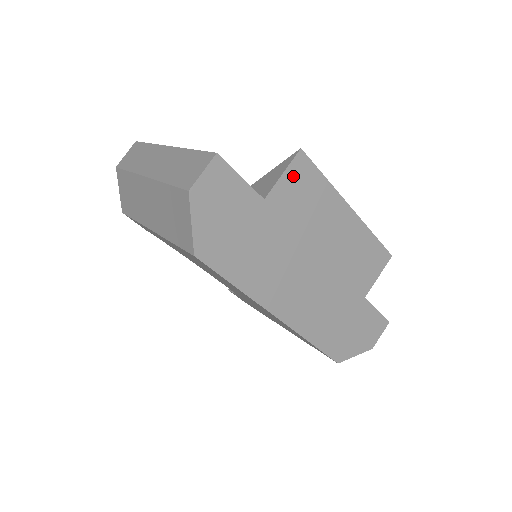
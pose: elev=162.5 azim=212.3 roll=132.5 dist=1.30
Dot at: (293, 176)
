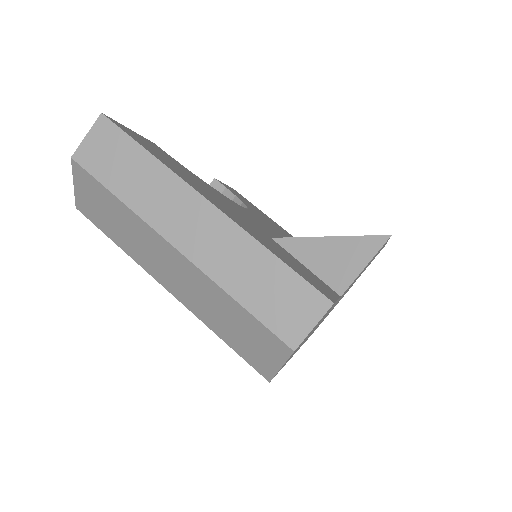
Dot at: occluded
